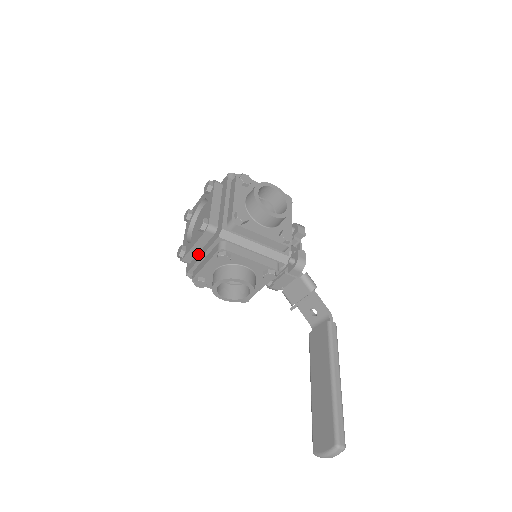
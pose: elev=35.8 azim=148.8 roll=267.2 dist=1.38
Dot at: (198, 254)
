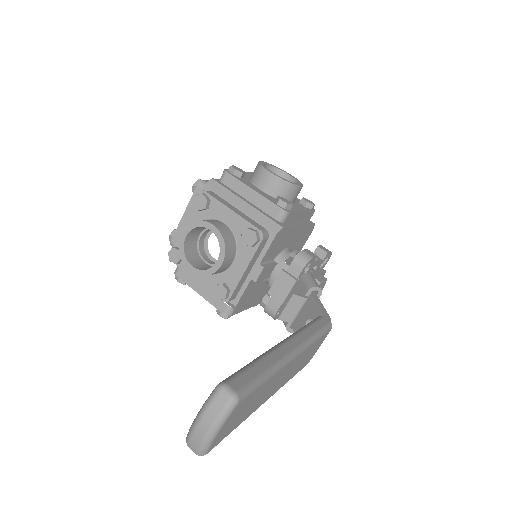
Dot at: occluded
